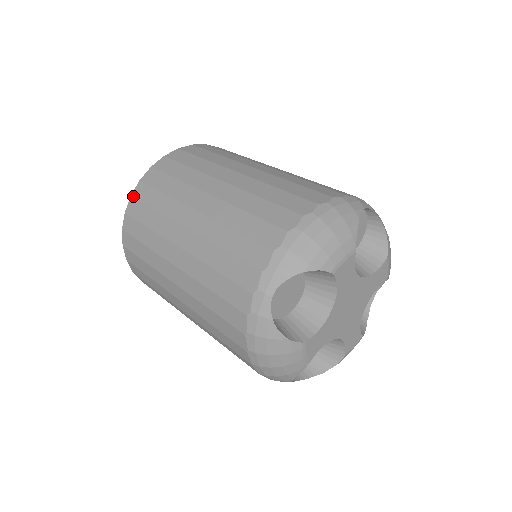
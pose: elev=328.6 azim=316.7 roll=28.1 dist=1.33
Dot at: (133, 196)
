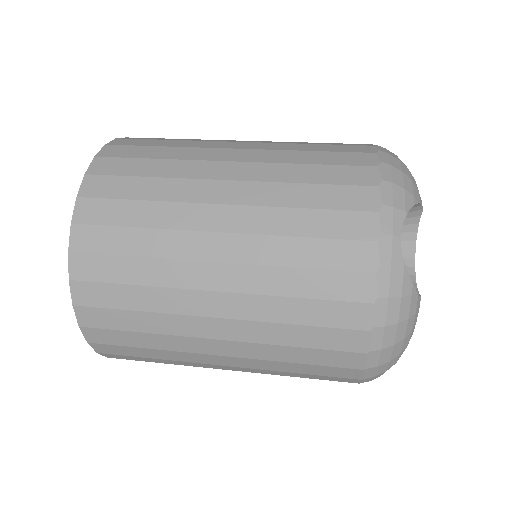
Dot at: (82, 196)
